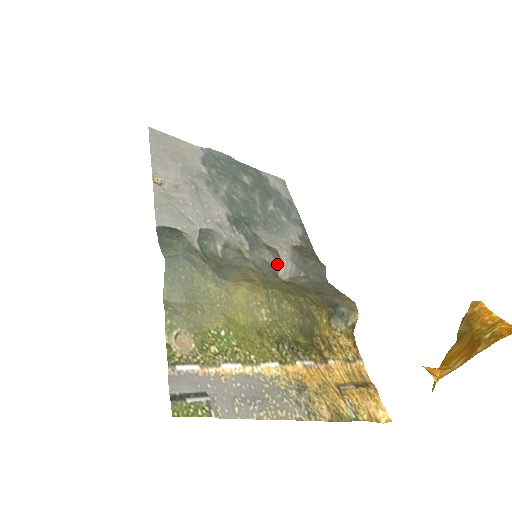
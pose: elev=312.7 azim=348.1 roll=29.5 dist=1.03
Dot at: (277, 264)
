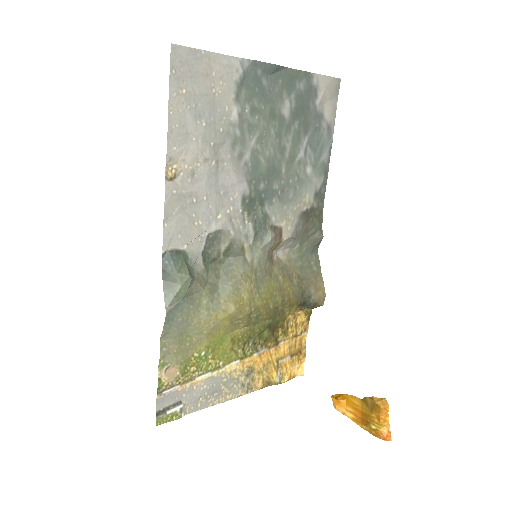
Dot at: (276, 245)
